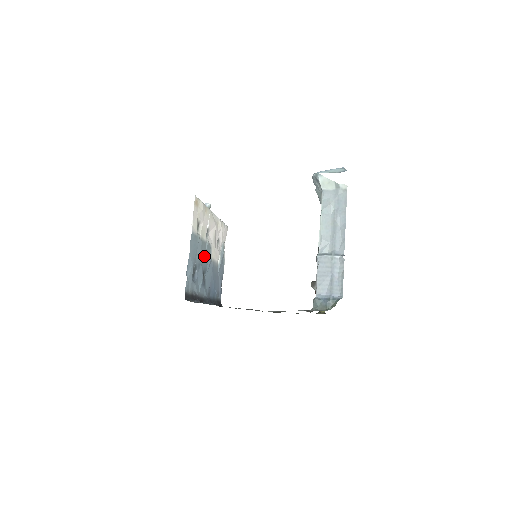
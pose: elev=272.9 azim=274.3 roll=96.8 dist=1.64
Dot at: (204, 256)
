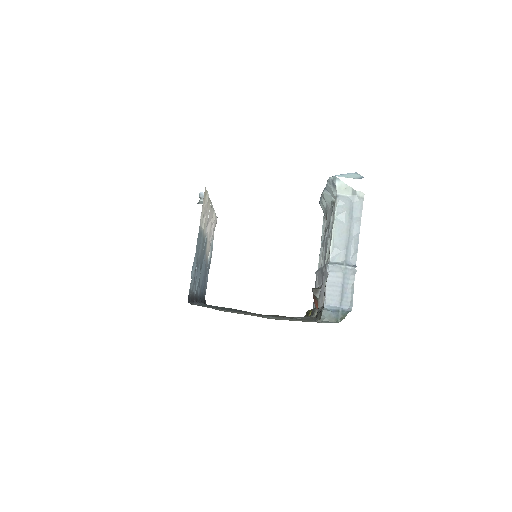
Dot at: (202, 252)
